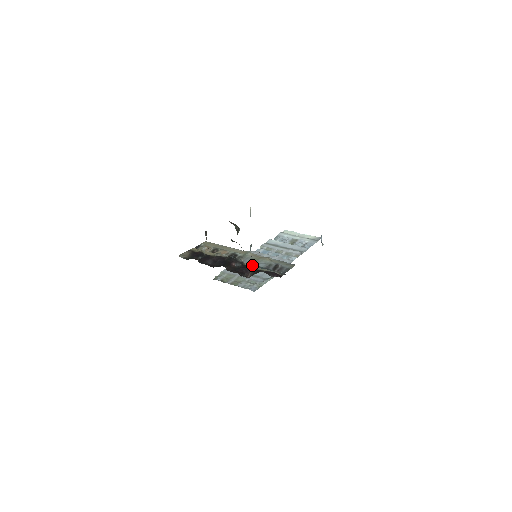
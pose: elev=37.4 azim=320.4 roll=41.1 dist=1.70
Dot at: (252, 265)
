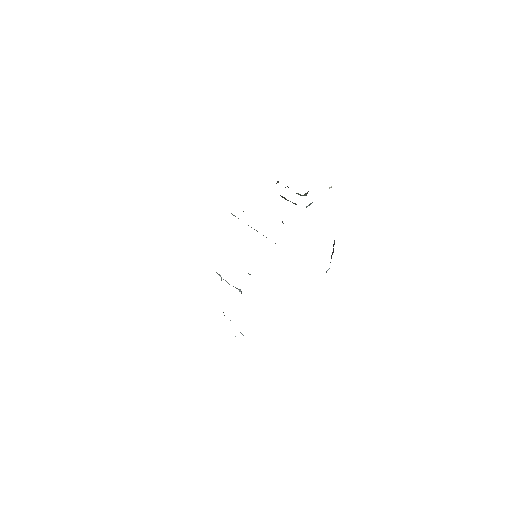
Dot at: occluded
